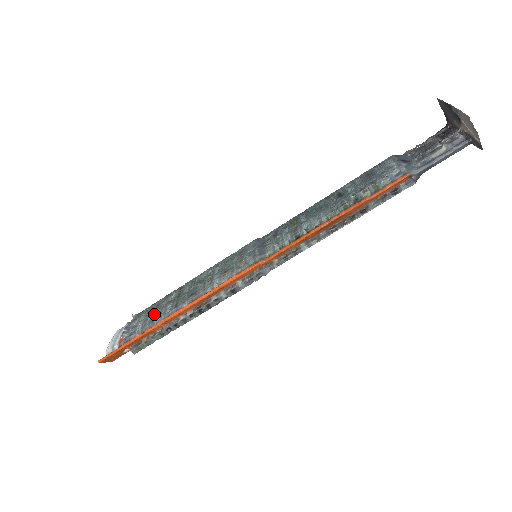
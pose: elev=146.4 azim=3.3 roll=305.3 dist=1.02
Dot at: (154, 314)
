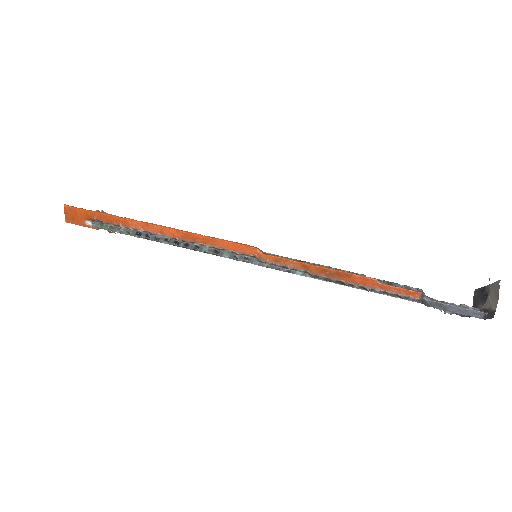
Dot at: occluded
